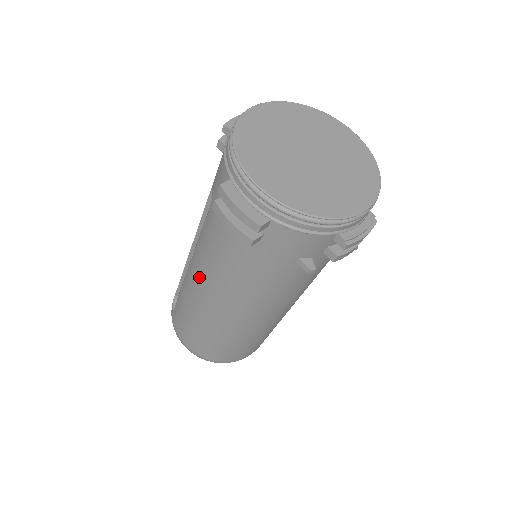
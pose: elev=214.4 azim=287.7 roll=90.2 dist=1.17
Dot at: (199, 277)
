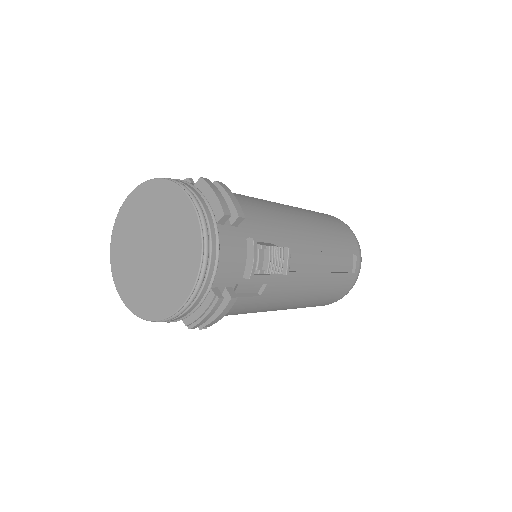
Dot at: occluded
